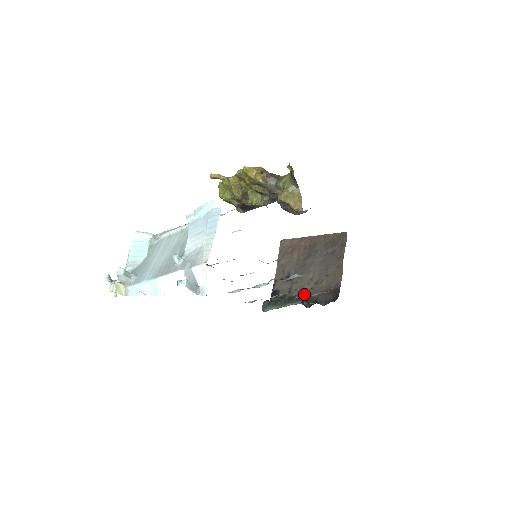
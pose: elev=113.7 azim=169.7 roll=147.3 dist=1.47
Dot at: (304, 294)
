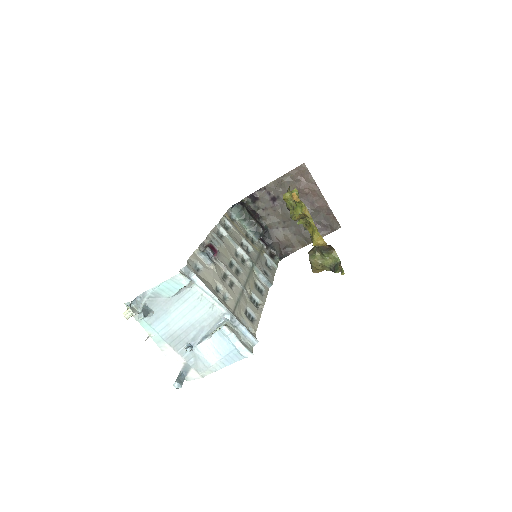
Dot at: (269, 226)
